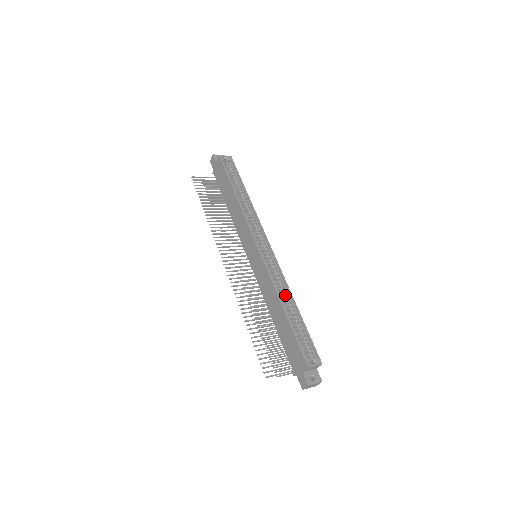
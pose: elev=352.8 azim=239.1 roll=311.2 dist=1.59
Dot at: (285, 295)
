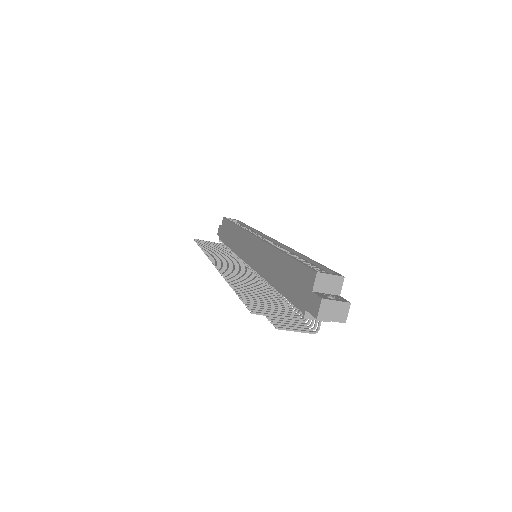
Dot at: occluded
